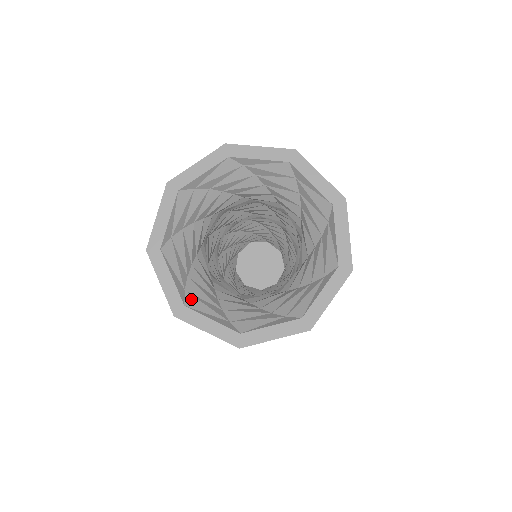
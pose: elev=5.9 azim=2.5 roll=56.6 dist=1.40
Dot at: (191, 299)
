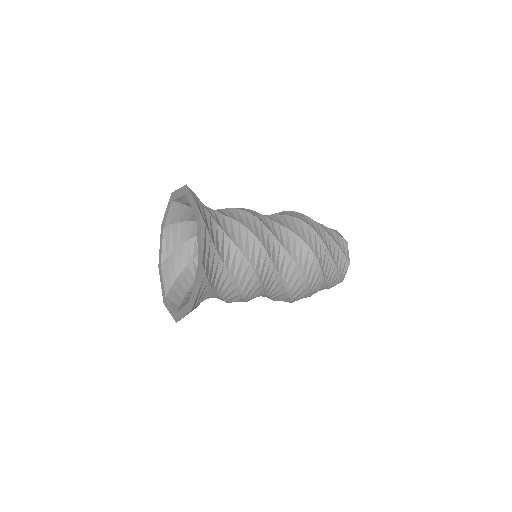
Dot at: (180, 307)
